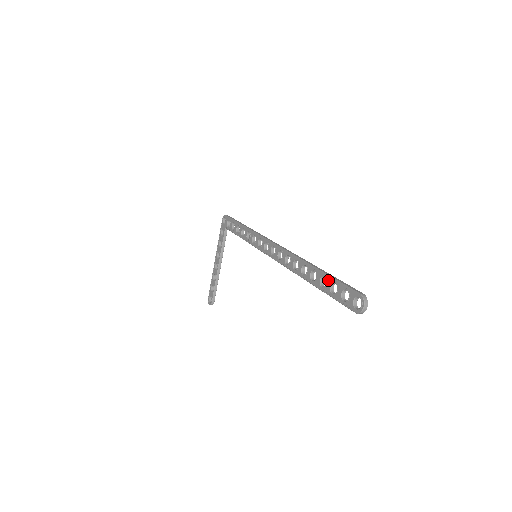
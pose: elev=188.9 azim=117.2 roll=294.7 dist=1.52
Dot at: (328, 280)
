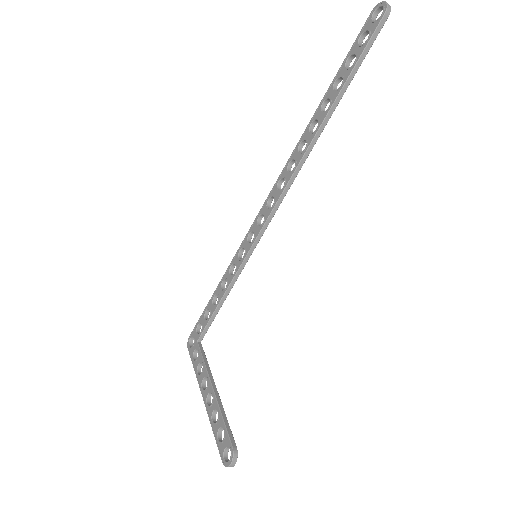
Dot at: (340, 73)
